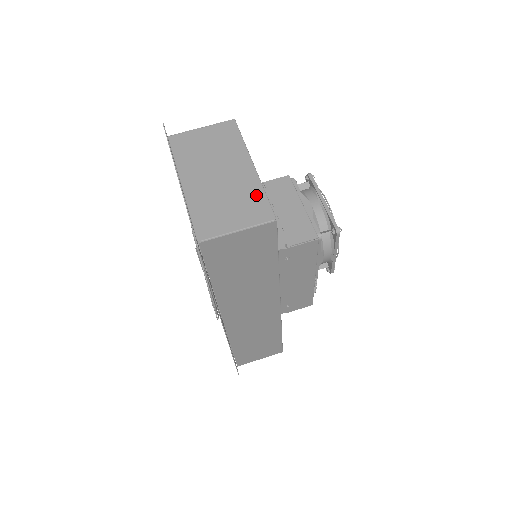
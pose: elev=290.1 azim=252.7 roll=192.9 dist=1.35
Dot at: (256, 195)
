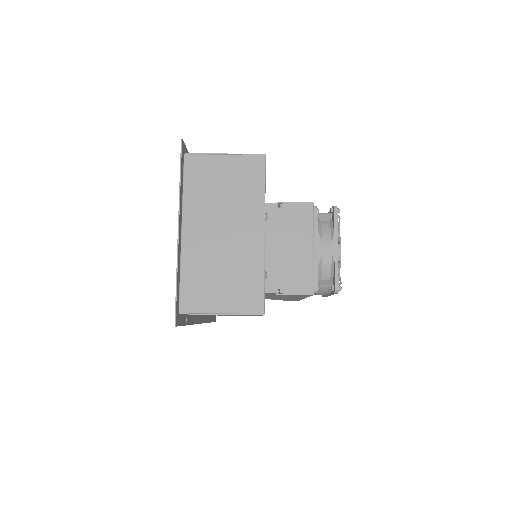
Dot at: (254, 275)
